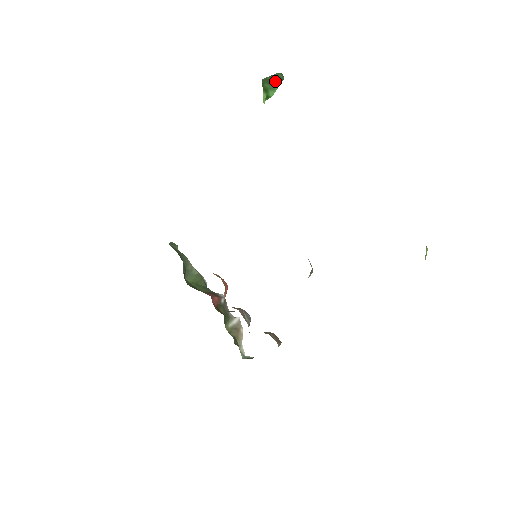
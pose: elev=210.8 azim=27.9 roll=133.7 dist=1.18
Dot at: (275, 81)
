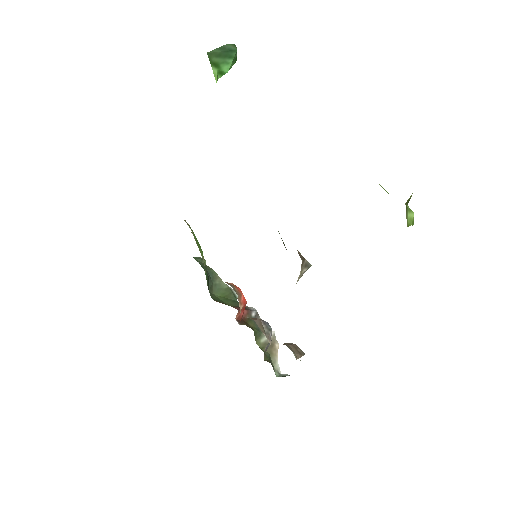
Dot at: (226, 53)
